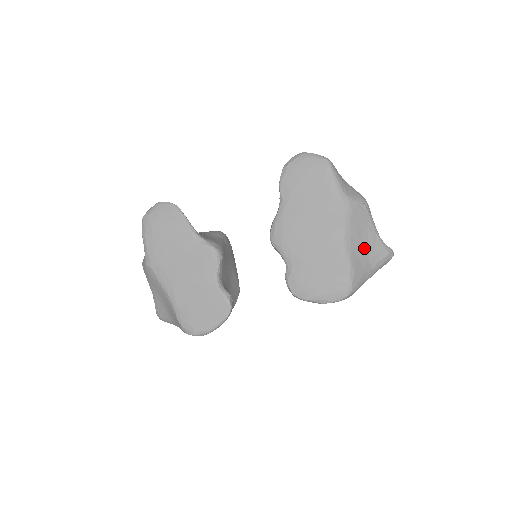
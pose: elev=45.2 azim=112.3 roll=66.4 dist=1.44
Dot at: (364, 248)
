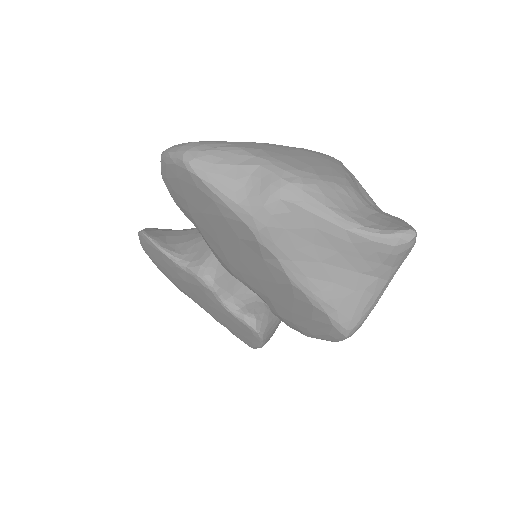
Dot at: (335, 262)
